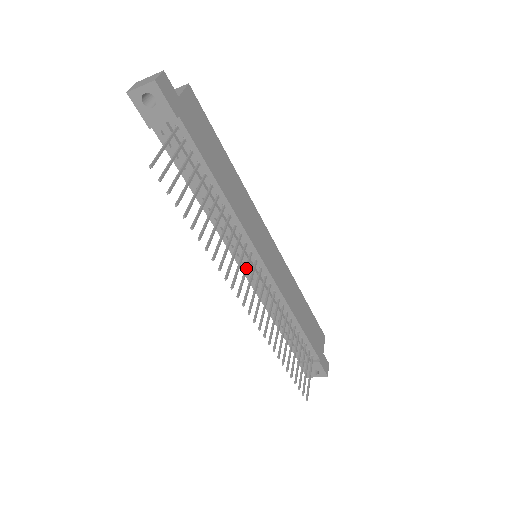
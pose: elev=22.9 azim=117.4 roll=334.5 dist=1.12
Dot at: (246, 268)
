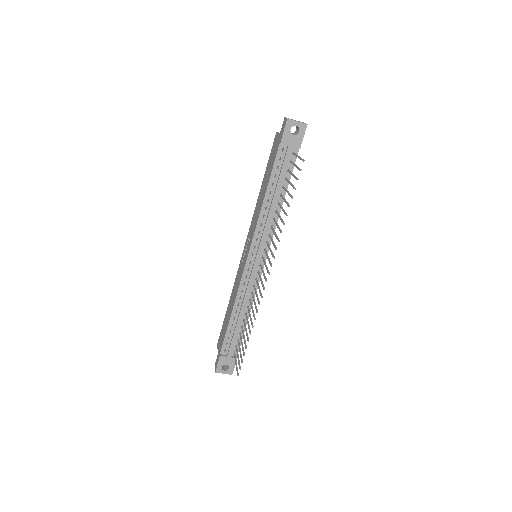
Dot at: occluded
